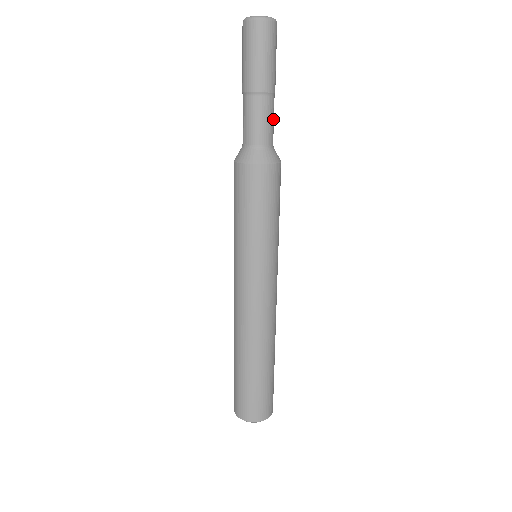
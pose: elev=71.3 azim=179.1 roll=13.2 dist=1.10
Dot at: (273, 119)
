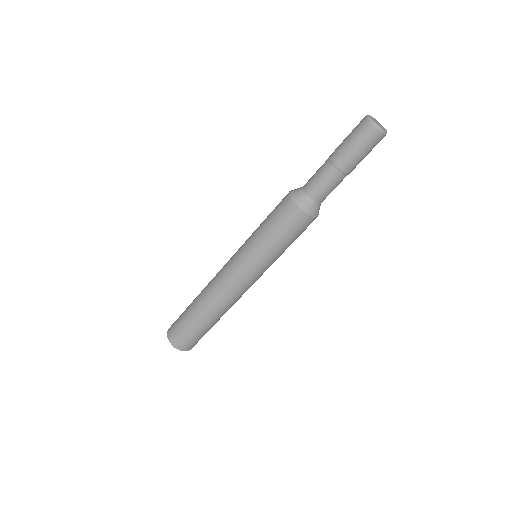
Dot at: (332, 188)
